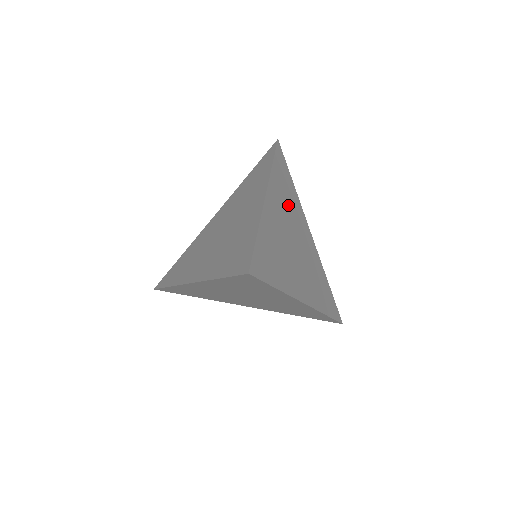
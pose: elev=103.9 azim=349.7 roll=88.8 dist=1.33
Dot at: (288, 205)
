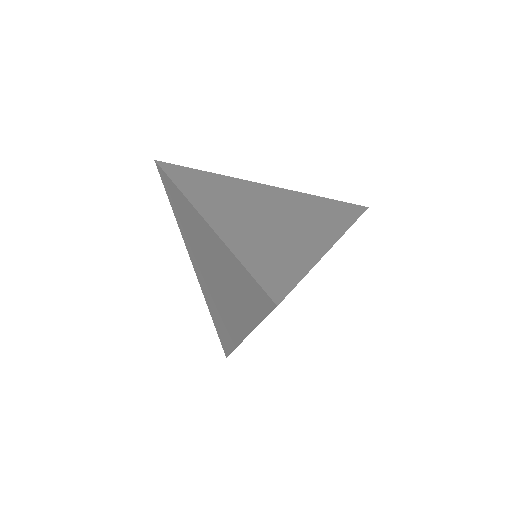
Dot at: (226, 196)
